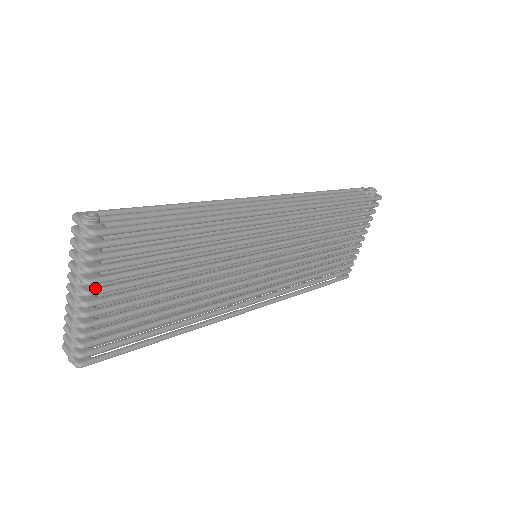
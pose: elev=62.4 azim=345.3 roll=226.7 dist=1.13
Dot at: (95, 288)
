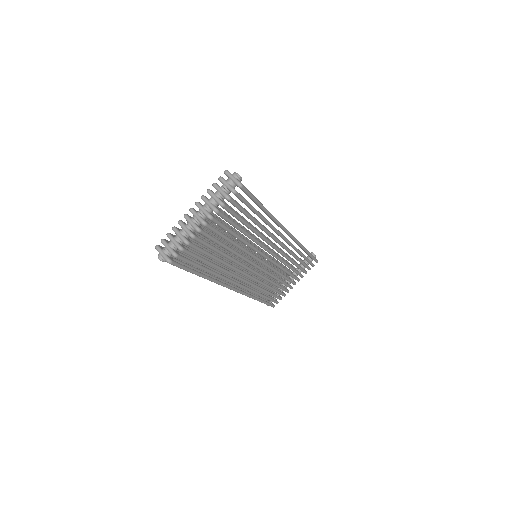
Dot at: (214, 217)
